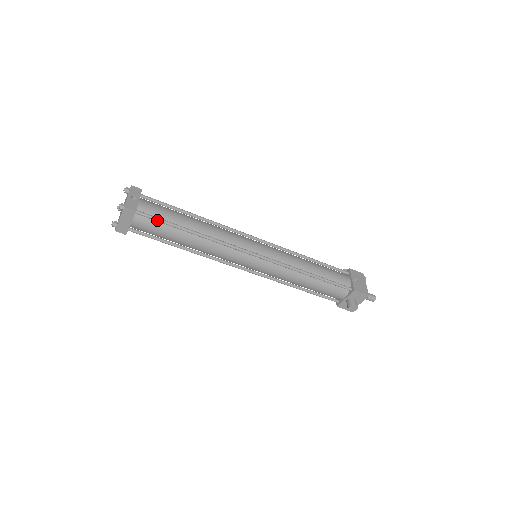
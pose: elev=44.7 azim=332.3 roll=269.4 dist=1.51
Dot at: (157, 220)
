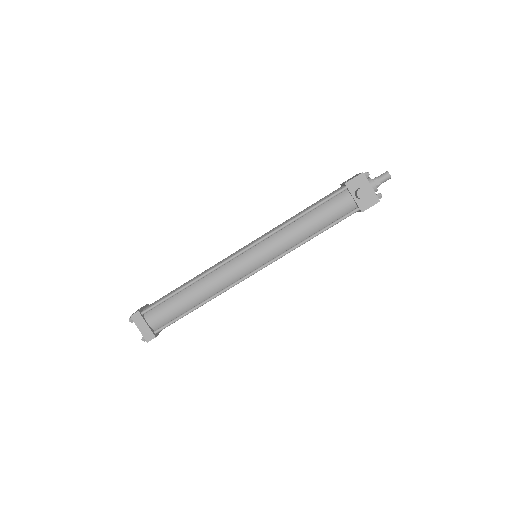
Dot at: (158, 303)
